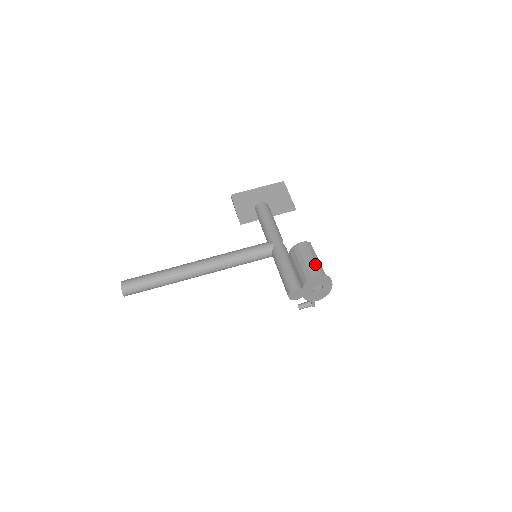
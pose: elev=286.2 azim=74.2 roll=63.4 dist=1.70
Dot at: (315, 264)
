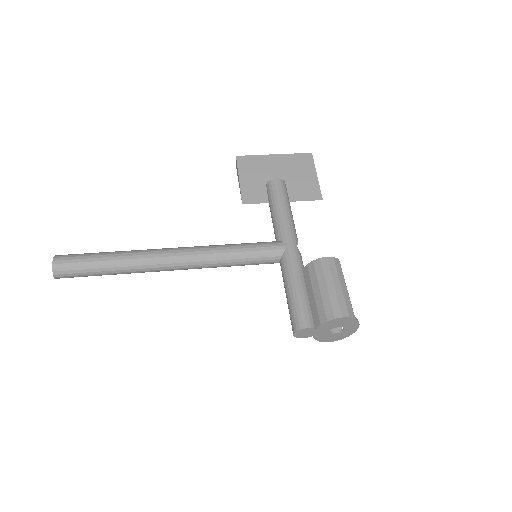
Dot at: (342, 297)
